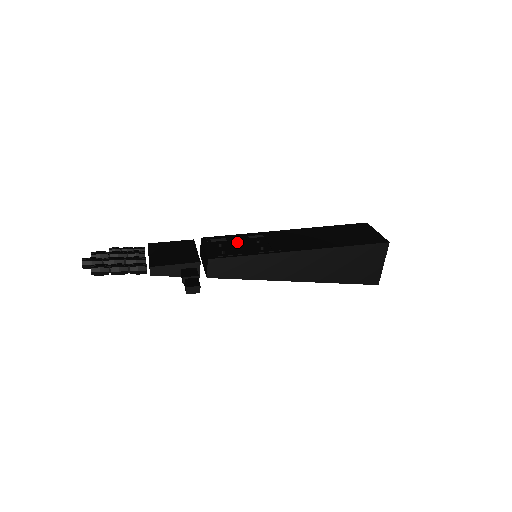
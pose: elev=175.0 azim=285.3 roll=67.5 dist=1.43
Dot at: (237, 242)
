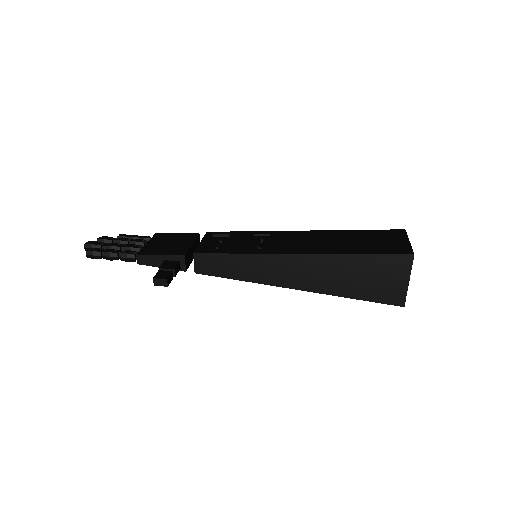
Dot at: (237, 239)
